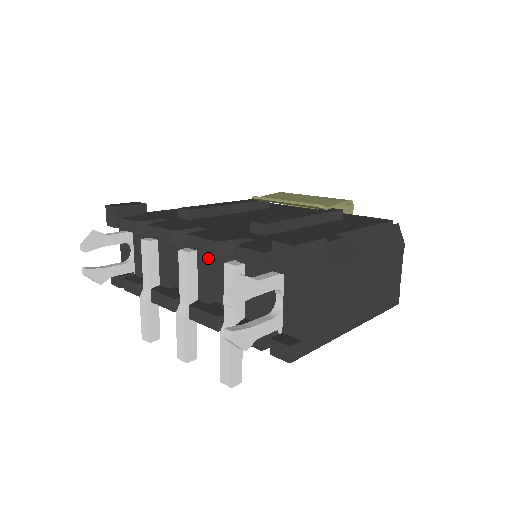
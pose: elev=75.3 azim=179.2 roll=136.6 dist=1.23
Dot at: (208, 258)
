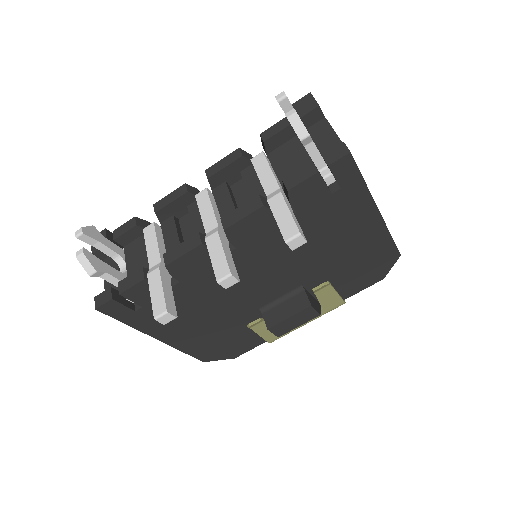
Dot at: (227, 188)
